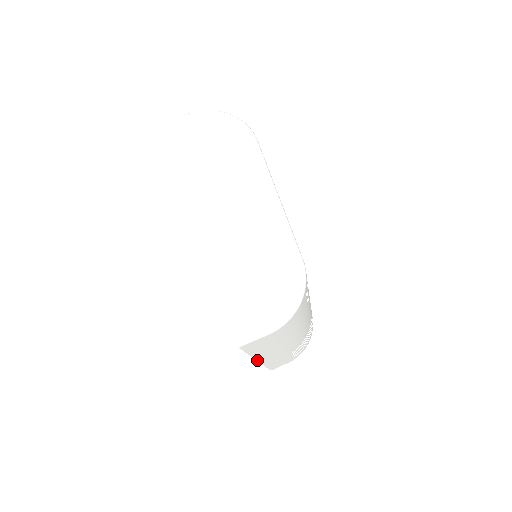
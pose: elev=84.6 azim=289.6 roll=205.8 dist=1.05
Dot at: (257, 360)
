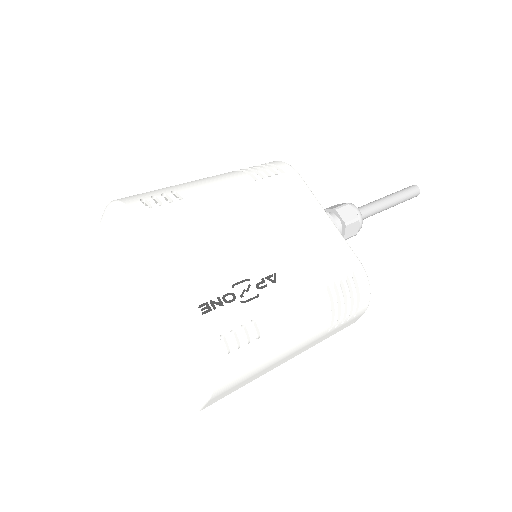
Dot at: (279, 365)
